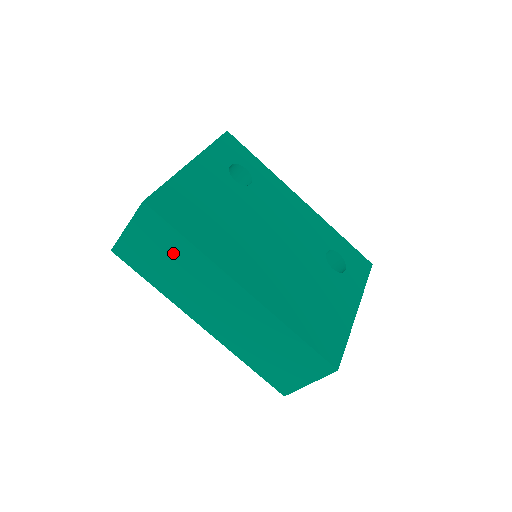
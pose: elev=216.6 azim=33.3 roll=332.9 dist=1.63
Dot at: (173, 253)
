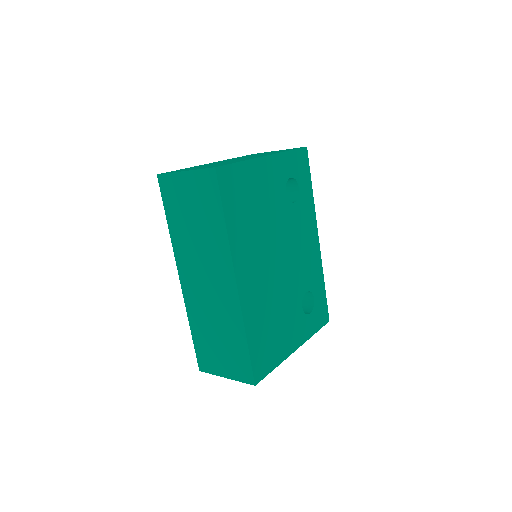
Dot at: (205, 218)
